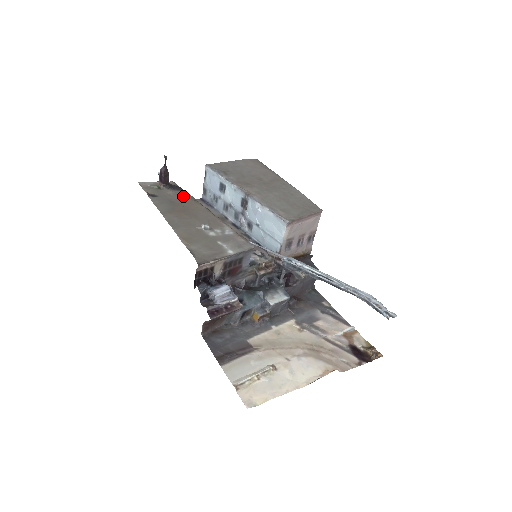
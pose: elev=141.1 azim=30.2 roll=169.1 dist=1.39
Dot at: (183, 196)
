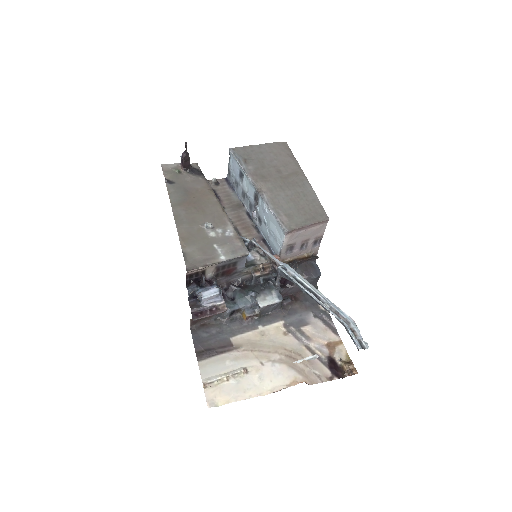
Dot at: (200, 184)
